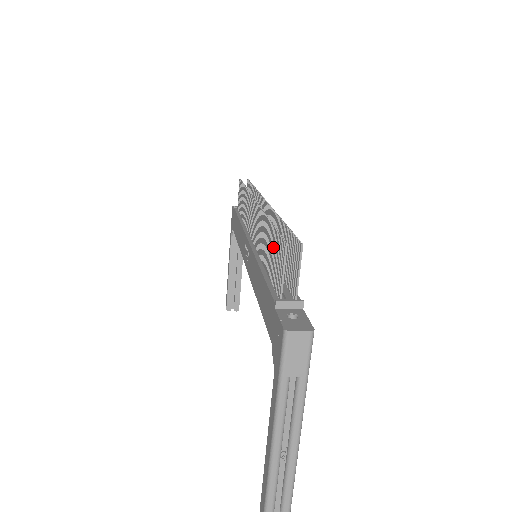
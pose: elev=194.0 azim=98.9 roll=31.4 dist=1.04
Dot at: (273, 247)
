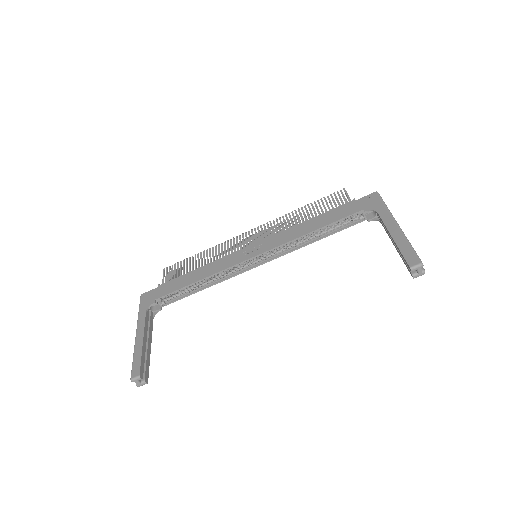
Dot at: occluded
